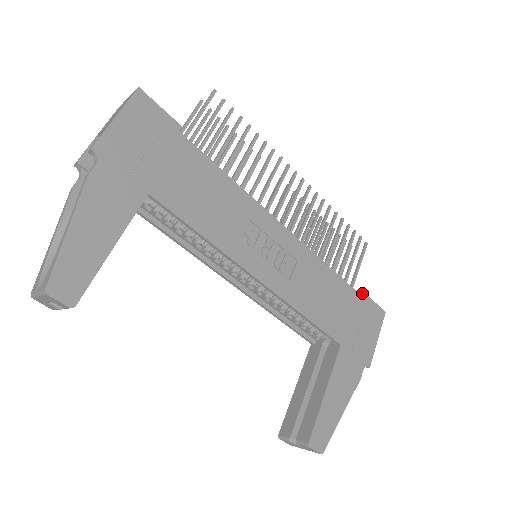
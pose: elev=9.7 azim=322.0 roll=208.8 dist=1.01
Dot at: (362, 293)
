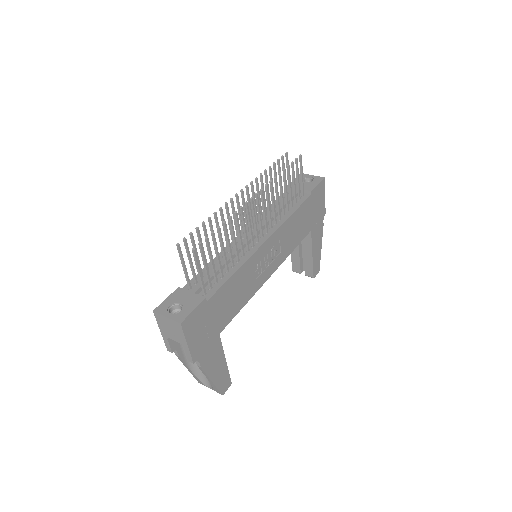
Dot at: (311, 193)
